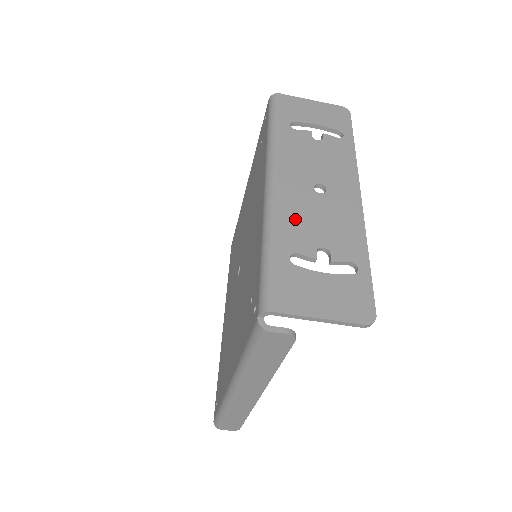
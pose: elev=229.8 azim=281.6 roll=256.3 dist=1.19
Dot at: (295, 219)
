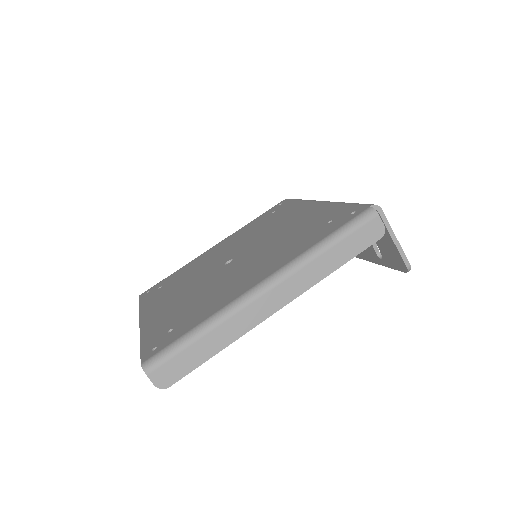
Dot at: occluded
